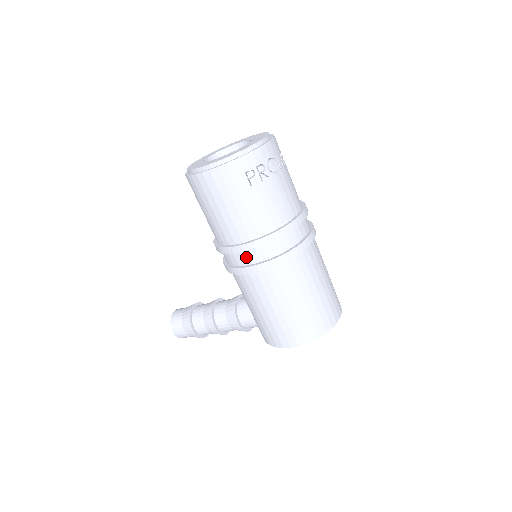
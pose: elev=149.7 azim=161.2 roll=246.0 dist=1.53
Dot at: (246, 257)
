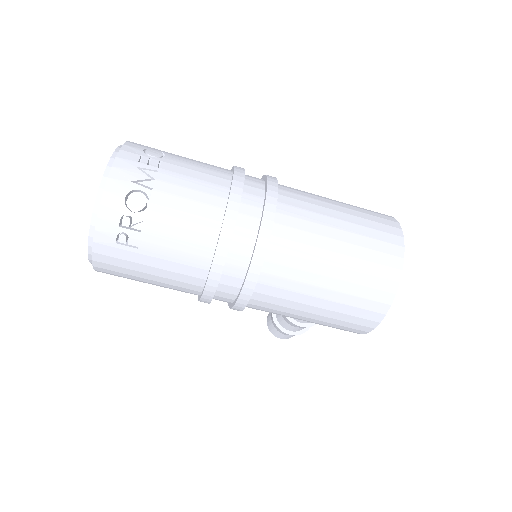
Dot at: (222, 298)
